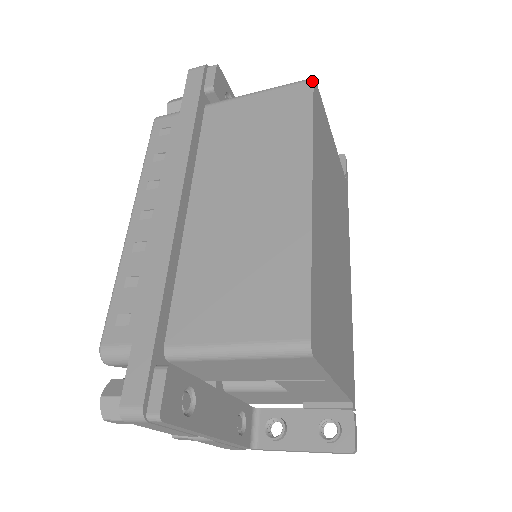
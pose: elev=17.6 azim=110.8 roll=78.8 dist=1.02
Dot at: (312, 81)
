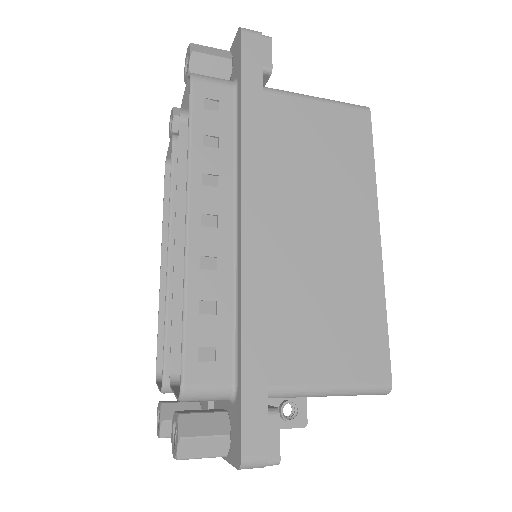
Dot at: (370, 113)
